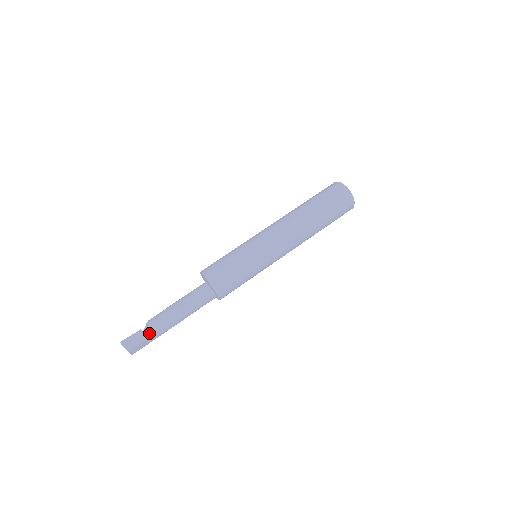
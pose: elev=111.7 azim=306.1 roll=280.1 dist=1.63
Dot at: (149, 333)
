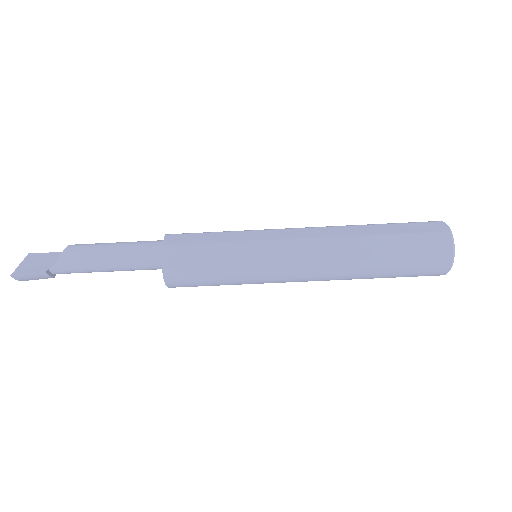
Dot at: (58, 273)
